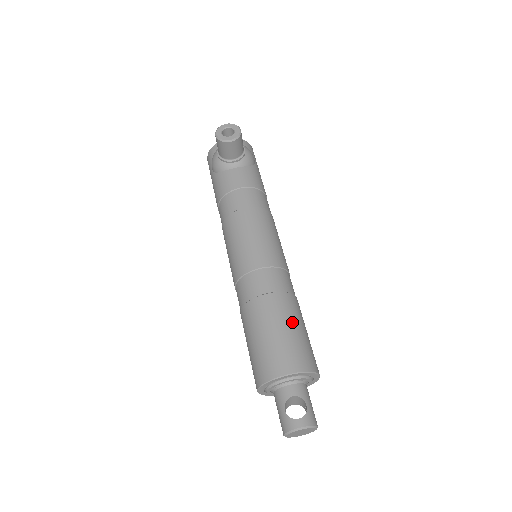
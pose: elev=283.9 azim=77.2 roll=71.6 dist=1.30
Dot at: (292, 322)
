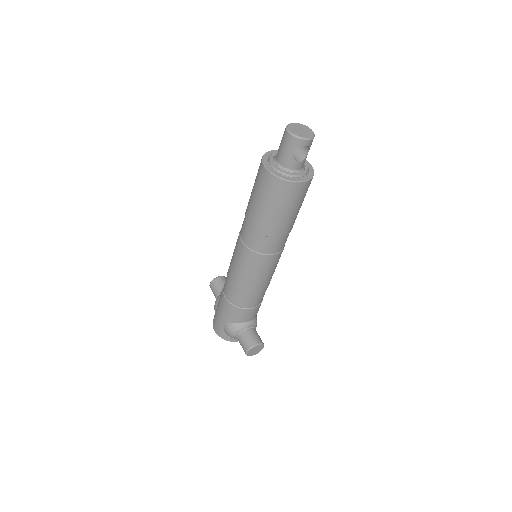
Dot at: occluded
